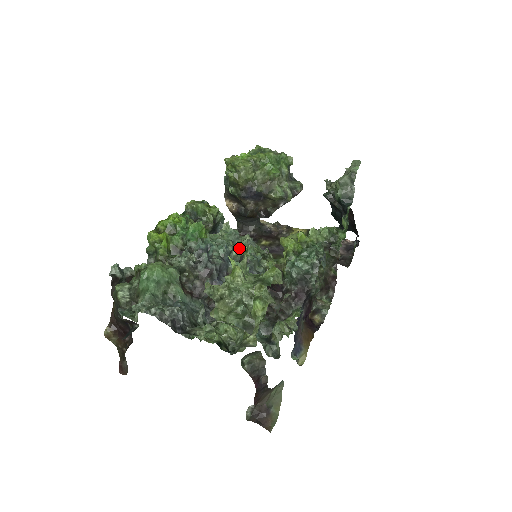
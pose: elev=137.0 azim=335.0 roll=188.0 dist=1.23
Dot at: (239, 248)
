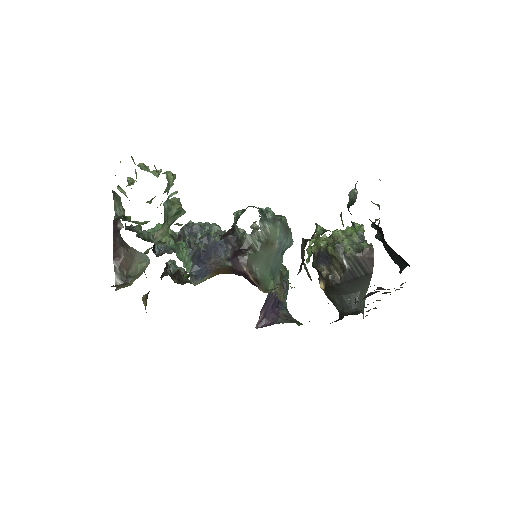
Dot at: occluded
